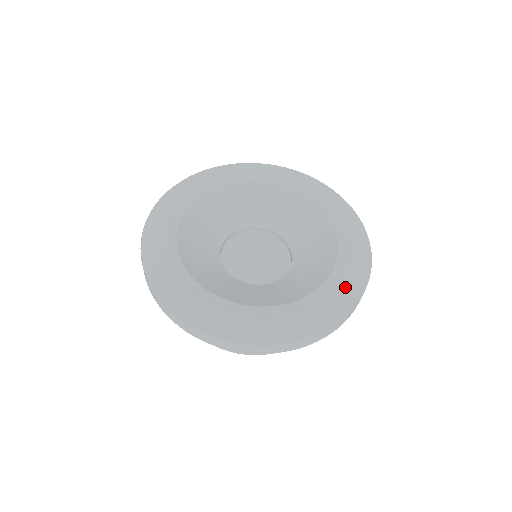
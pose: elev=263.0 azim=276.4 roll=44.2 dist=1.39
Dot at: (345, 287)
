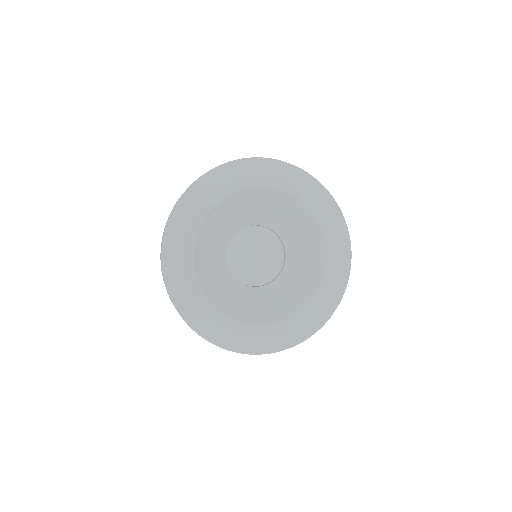
Dot at: (306, 325)
